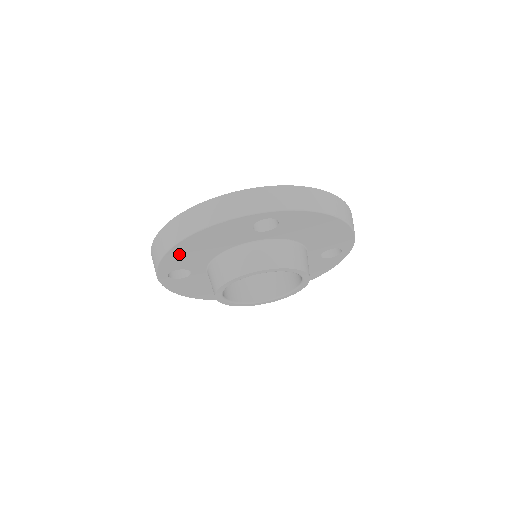
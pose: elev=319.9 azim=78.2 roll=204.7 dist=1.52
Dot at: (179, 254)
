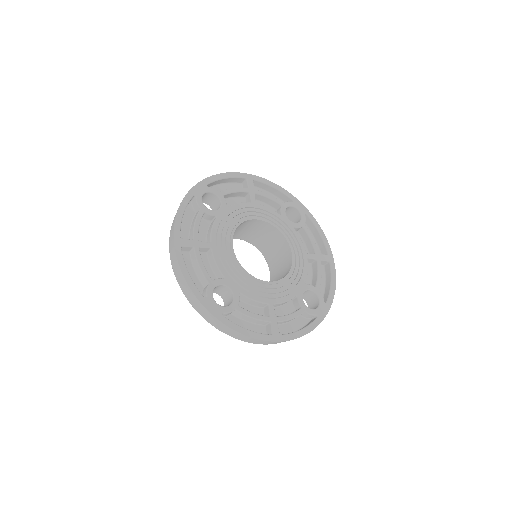
Dot at: occluded
